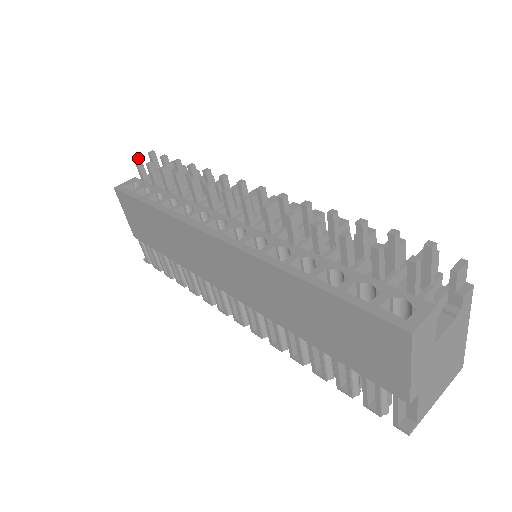
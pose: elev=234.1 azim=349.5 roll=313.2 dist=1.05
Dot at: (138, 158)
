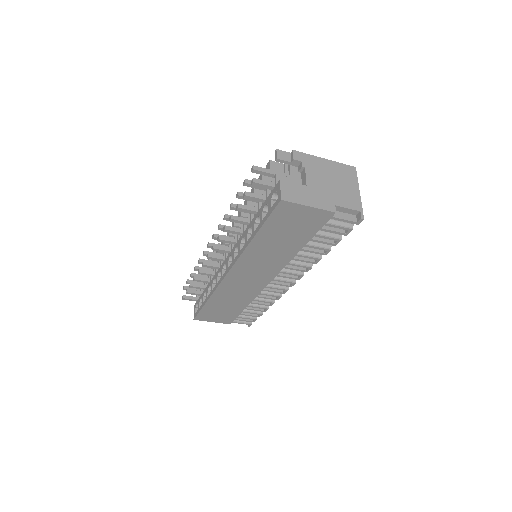
Dot at: (182, 297)
